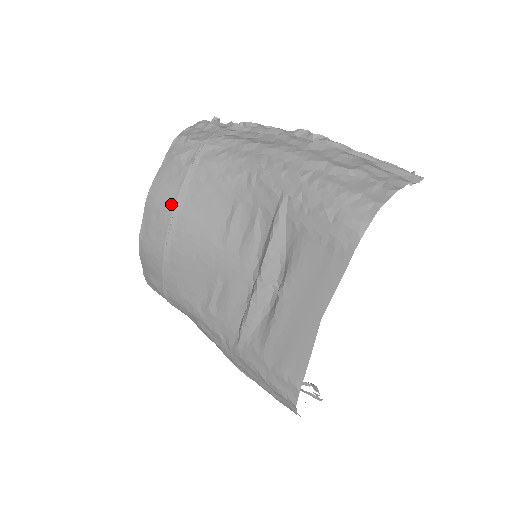
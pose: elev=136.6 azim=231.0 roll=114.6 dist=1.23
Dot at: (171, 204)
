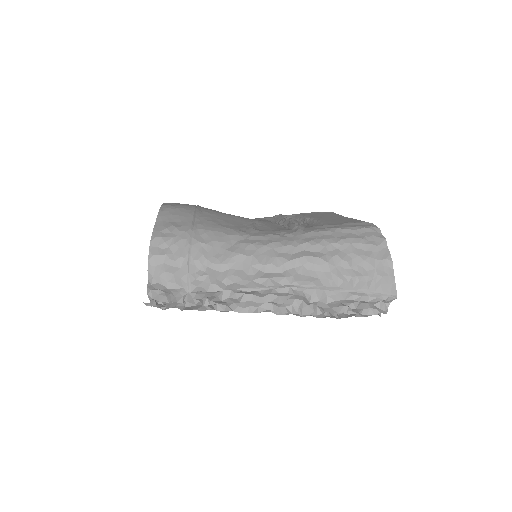
Dot at: occluded
